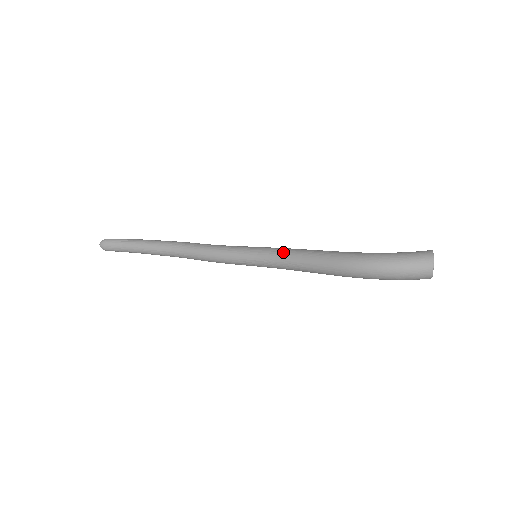
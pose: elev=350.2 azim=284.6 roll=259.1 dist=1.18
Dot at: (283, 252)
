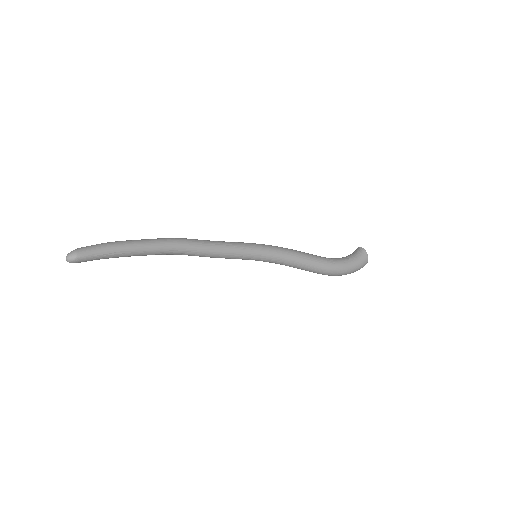
Dot at: (283, 260)
